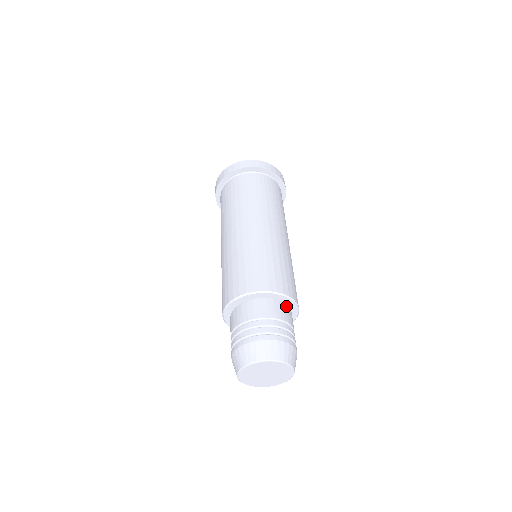
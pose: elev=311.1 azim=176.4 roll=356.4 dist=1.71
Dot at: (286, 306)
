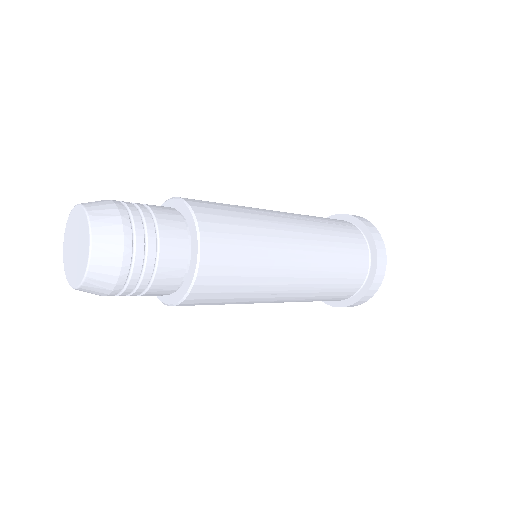
Dot at: (178, 213)
